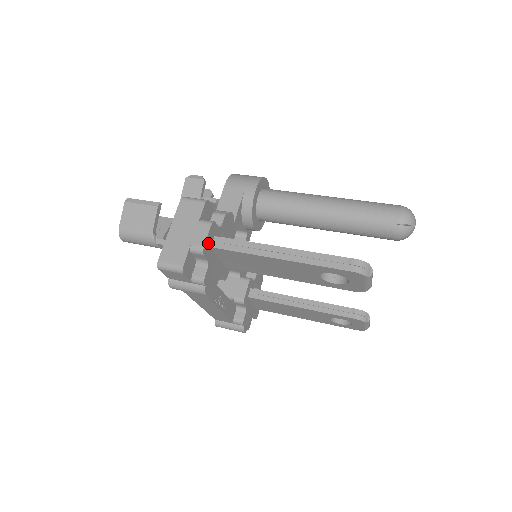
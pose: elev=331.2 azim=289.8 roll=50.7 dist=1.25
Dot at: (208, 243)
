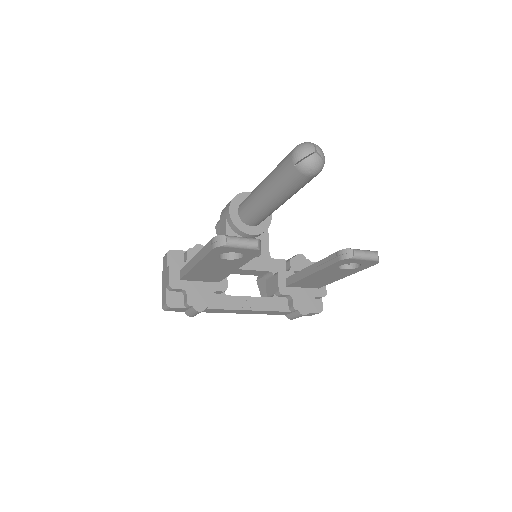
Dot at: (174, 279)
